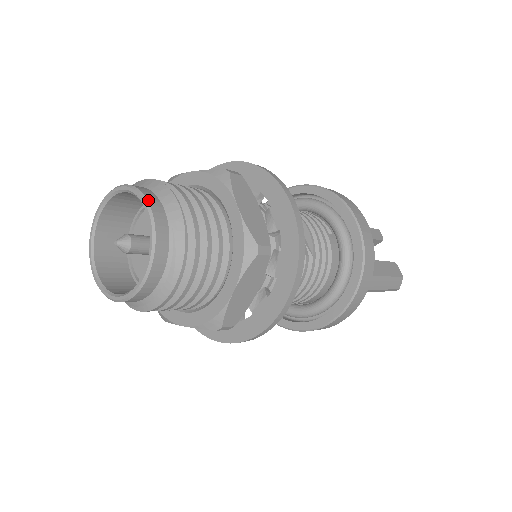
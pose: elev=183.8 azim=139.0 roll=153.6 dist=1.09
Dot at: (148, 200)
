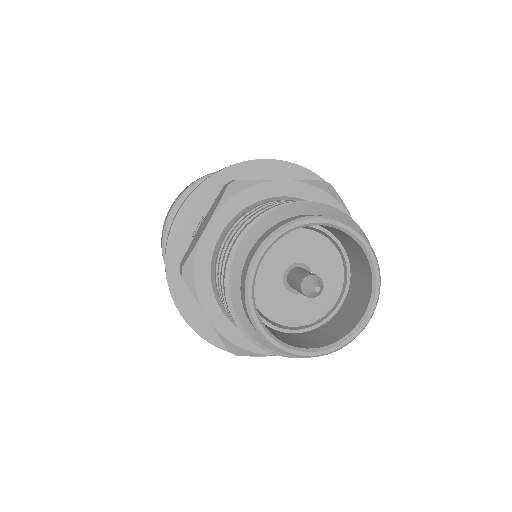
Dot at: occluded
